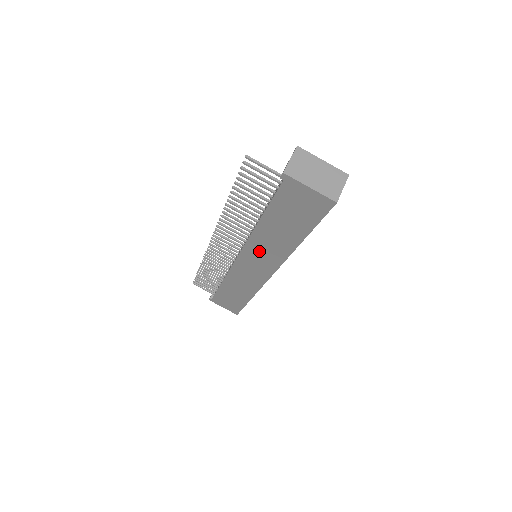
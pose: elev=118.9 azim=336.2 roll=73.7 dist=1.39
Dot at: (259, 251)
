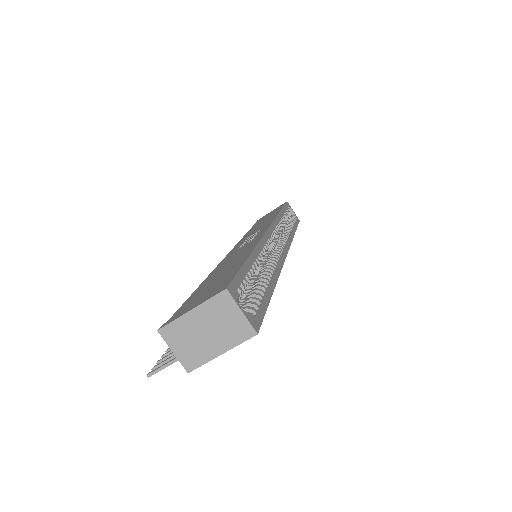
Dot at: occluded
